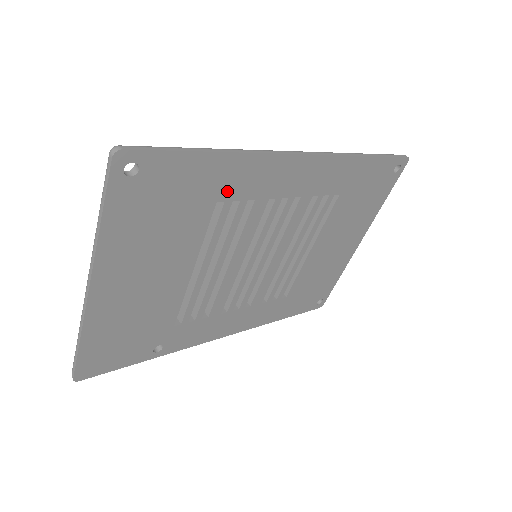
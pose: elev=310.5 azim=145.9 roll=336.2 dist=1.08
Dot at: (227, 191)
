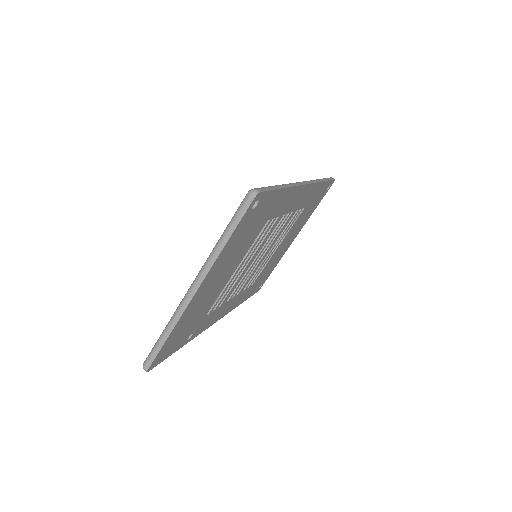
Dot at: (274, 212)
